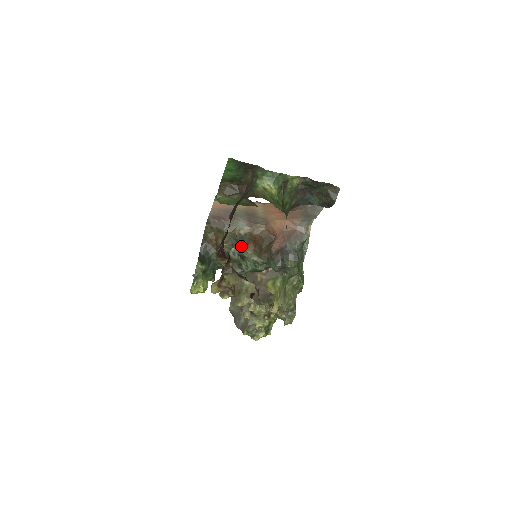
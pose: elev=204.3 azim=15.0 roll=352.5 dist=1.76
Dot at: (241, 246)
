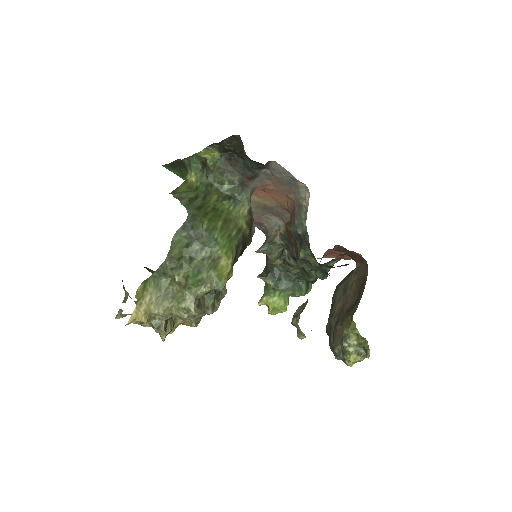
Dot at: (289, 247)
